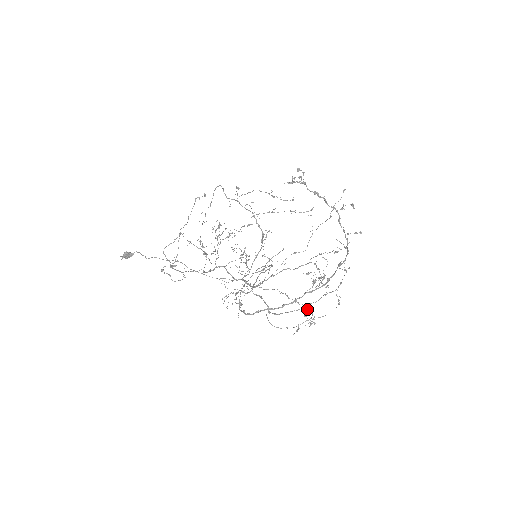
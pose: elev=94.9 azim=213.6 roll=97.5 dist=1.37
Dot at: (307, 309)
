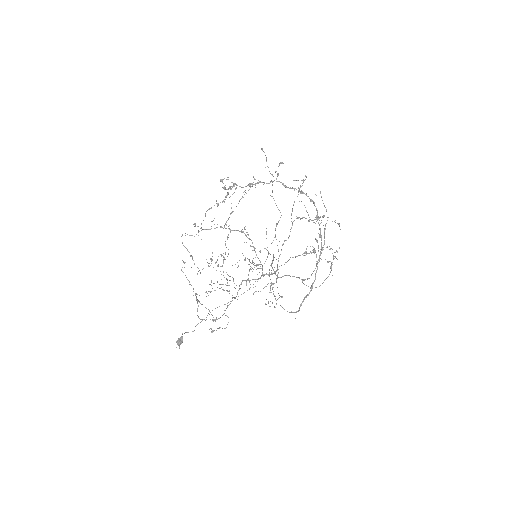
Dot at: occluded
